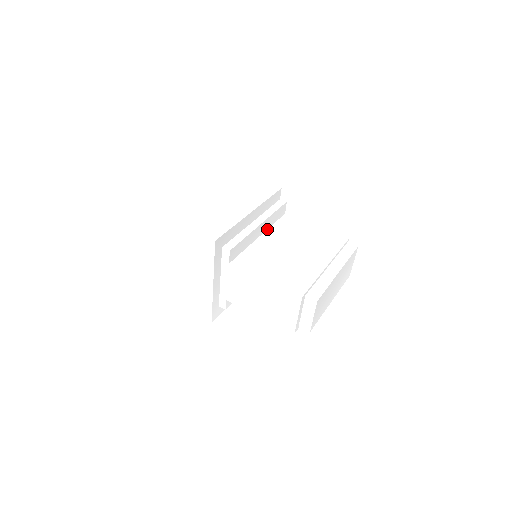
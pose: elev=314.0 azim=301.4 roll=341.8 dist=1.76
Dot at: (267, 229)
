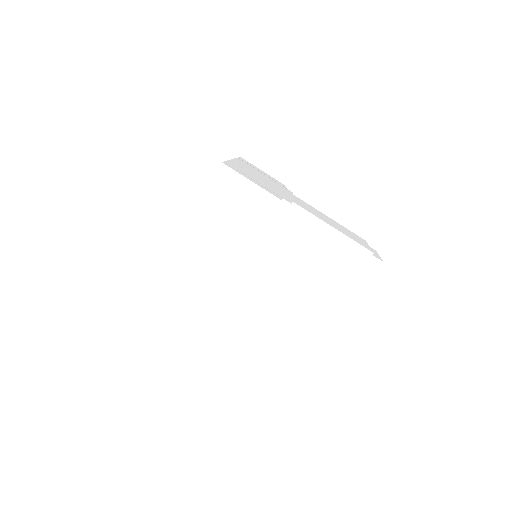
Dot at: occluded
